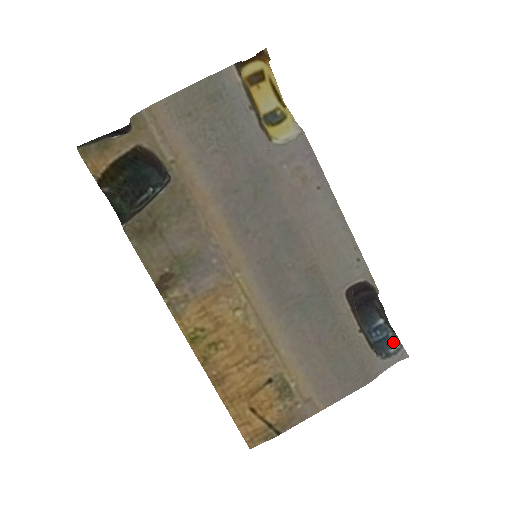
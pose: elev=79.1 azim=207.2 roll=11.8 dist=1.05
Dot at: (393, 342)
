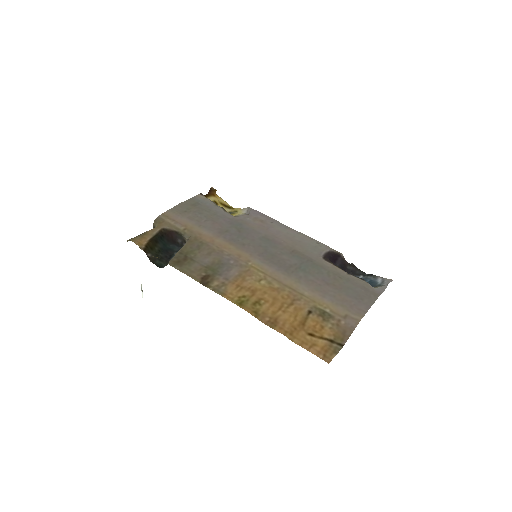
Dot at: (377, 280)
